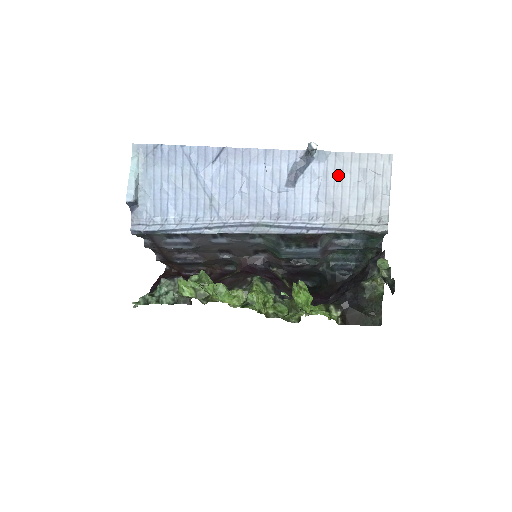
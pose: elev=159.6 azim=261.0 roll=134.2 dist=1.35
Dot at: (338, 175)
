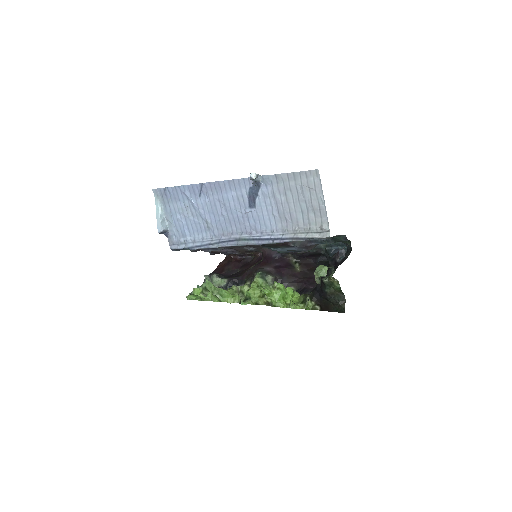
Dot at: (282, 193)
